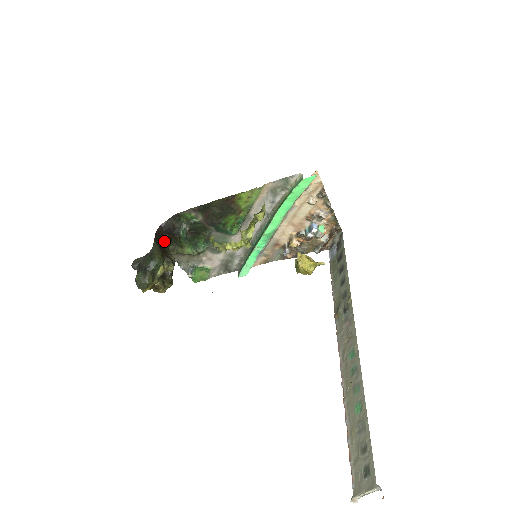
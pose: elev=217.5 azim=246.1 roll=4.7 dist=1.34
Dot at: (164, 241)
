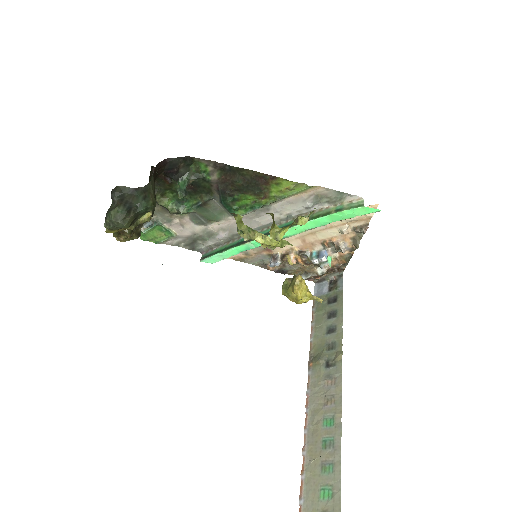
Dot at: (150, 177)
